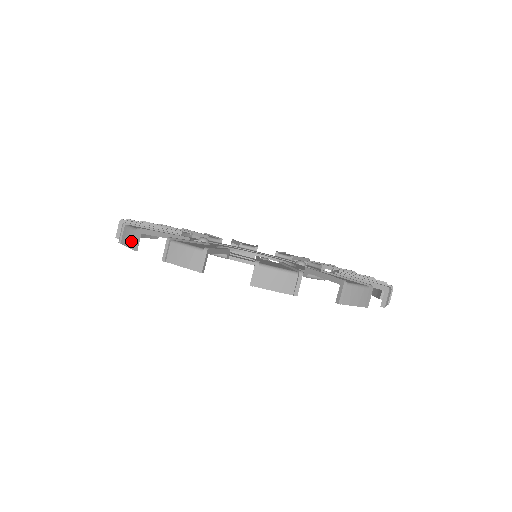
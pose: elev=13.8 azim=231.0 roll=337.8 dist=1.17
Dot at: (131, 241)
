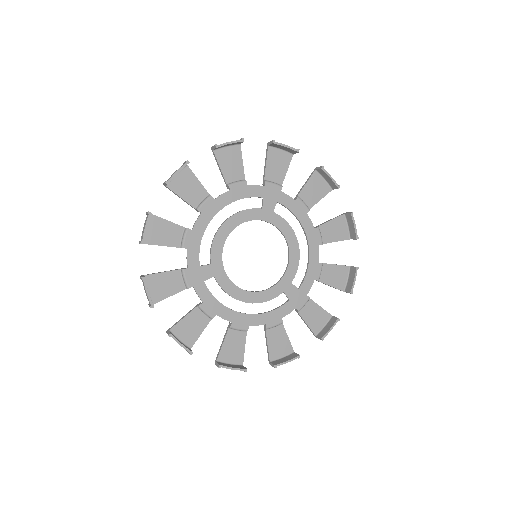
Dot at: (181, 167)
